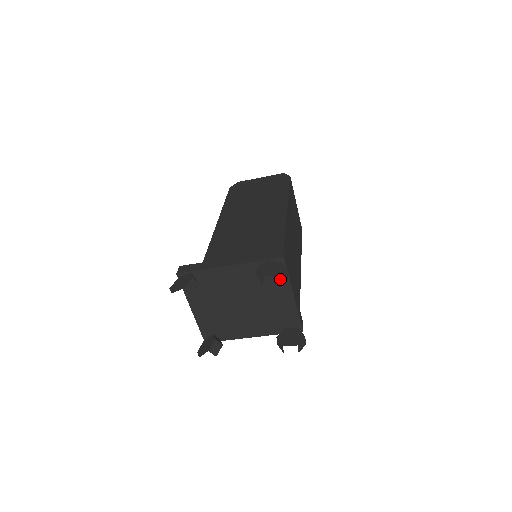
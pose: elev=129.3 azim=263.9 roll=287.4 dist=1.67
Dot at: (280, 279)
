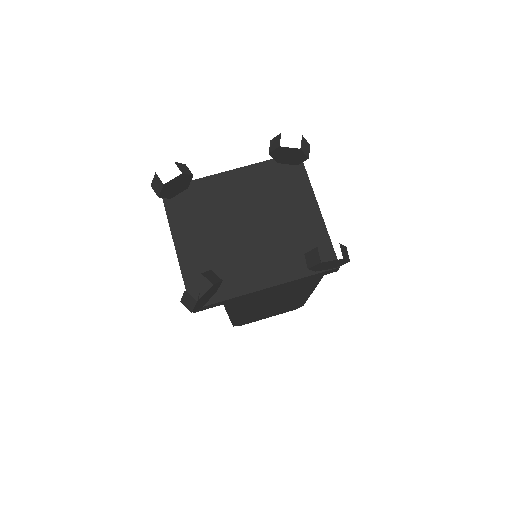
Dot at: (298, 183)
